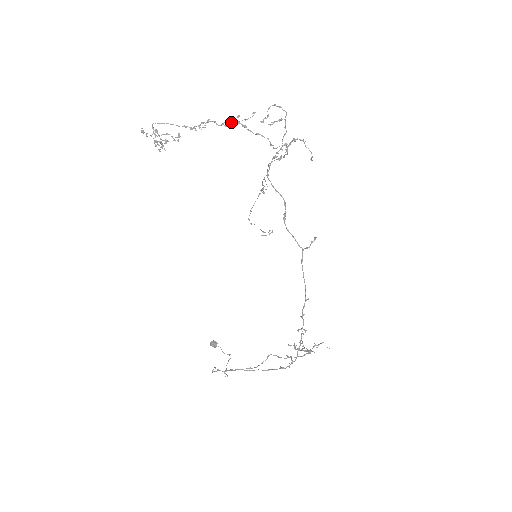
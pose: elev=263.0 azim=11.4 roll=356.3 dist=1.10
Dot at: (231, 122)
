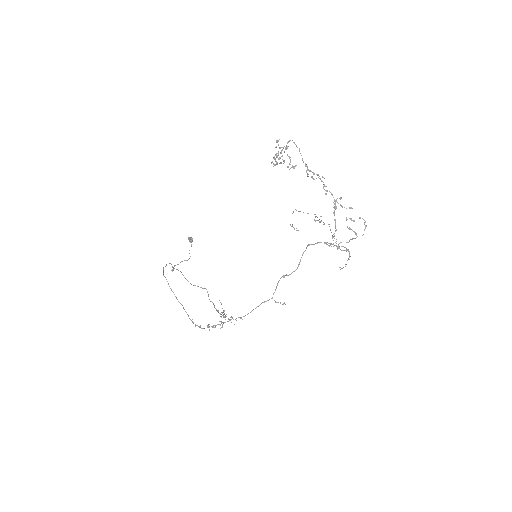
Dot at: occluded
